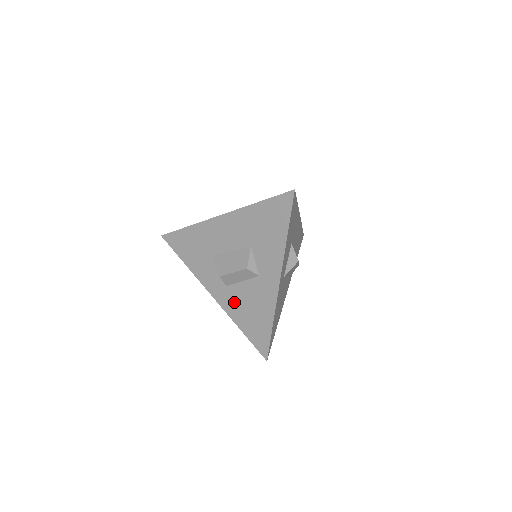
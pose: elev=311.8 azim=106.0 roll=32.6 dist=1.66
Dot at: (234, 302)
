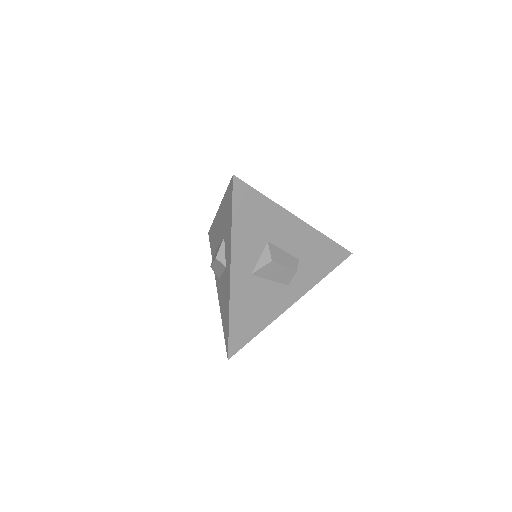
Dot at: (221, 295)
